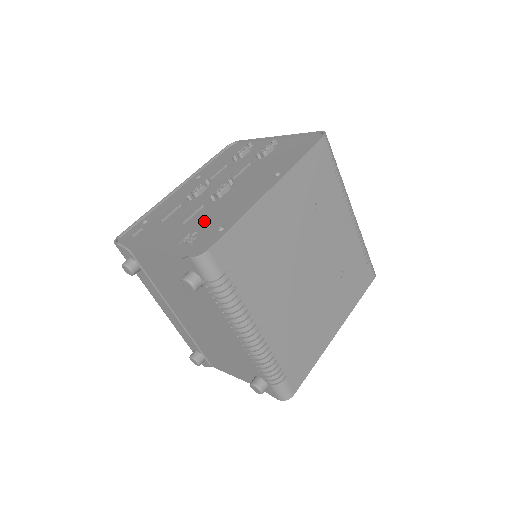
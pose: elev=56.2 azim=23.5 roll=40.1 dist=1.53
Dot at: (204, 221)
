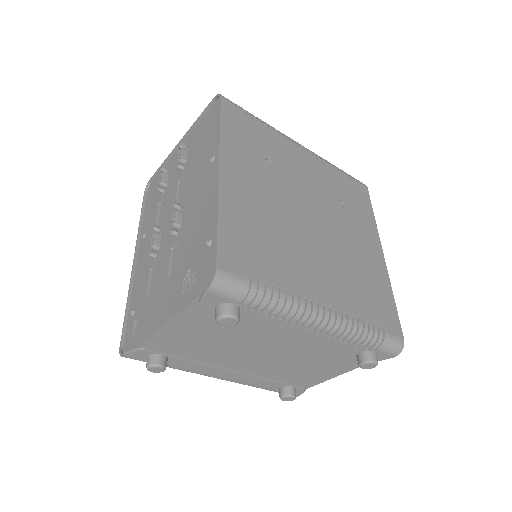
Dot at: (186, 255)
